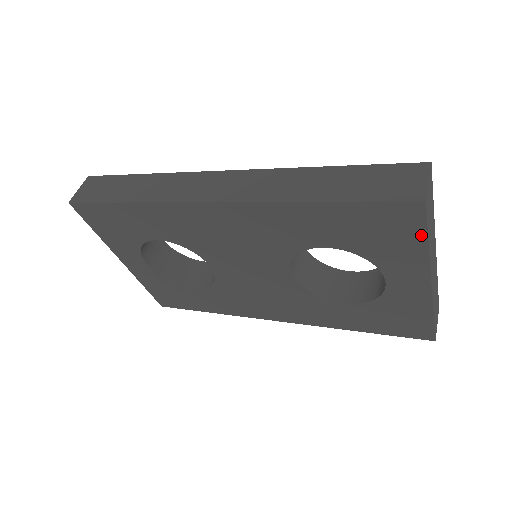
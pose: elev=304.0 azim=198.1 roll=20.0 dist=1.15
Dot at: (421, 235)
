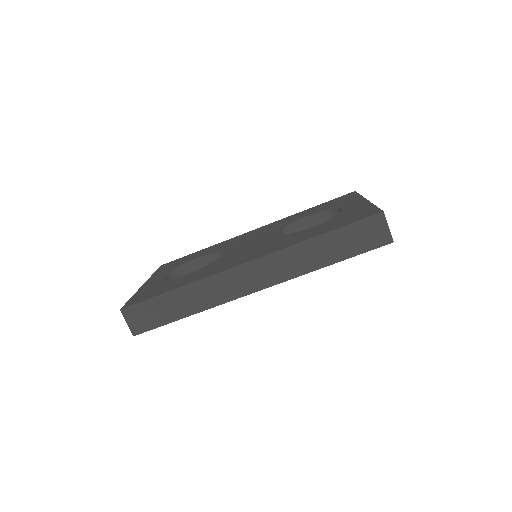
Dot at: occluded
